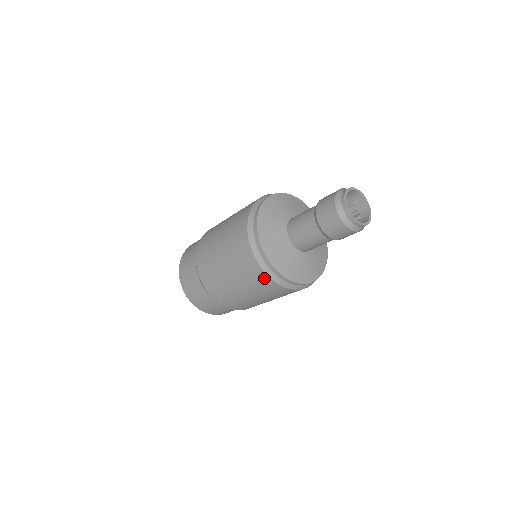
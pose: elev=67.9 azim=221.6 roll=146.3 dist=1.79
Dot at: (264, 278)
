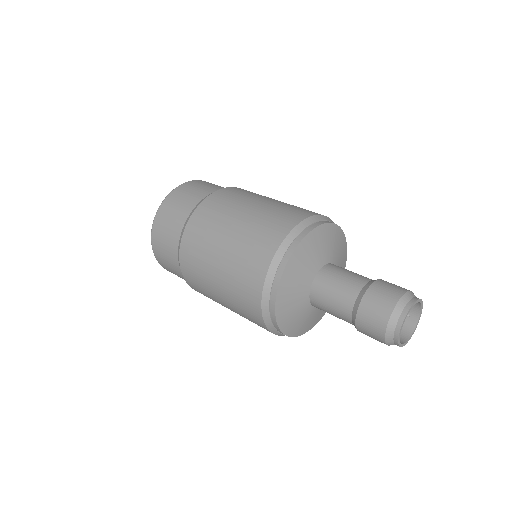
Dot at: (255, 290)
